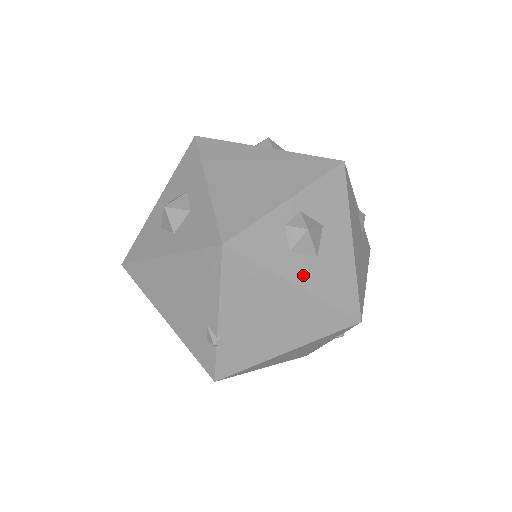
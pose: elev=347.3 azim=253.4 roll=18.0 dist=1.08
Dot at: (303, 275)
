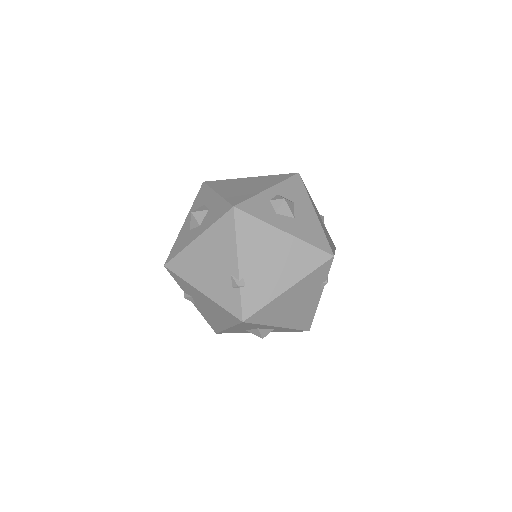
Dot at: (288, 227)
